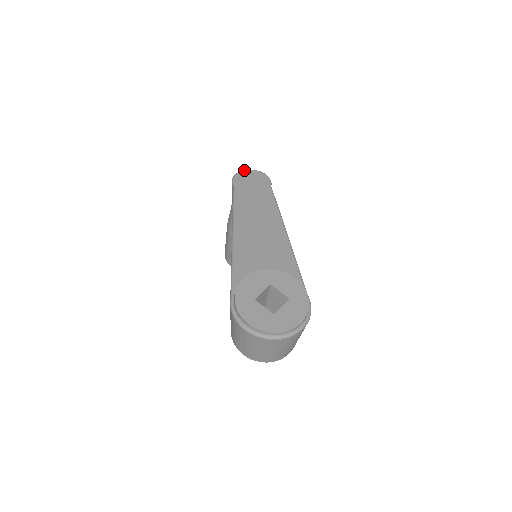
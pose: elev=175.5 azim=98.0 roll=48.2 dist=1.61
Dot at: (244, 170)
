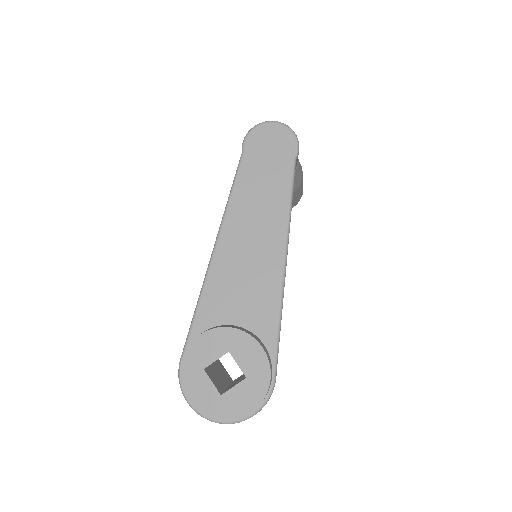
Dot at: (265, 123)
